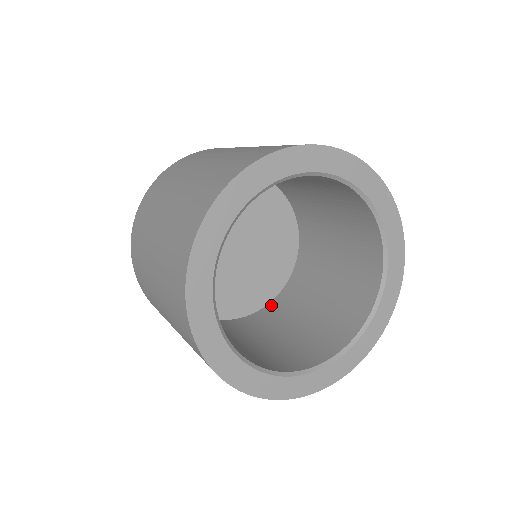
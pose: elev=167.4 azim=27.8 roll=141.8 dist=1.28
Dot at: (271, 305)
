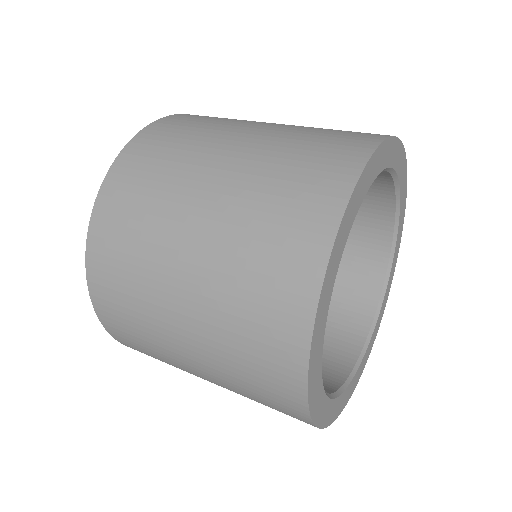
Dot at: occluded
